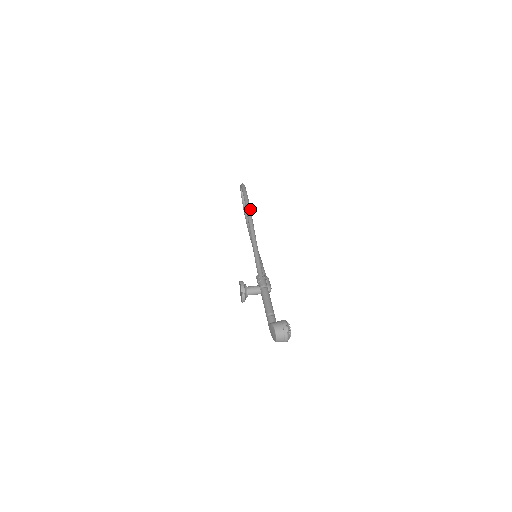
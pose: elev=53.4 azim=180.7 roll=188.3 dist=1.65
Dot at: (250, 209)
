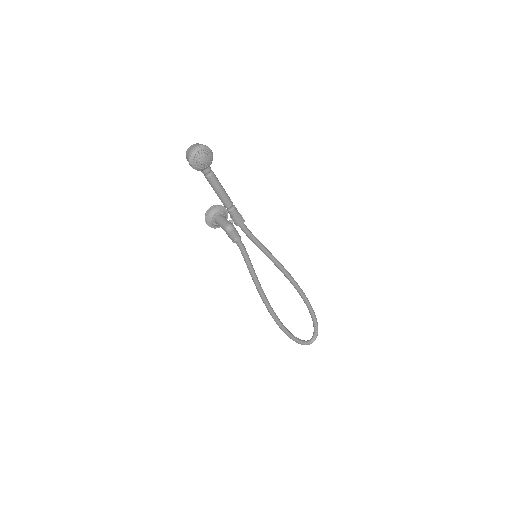
Dot at: (298, 286)
